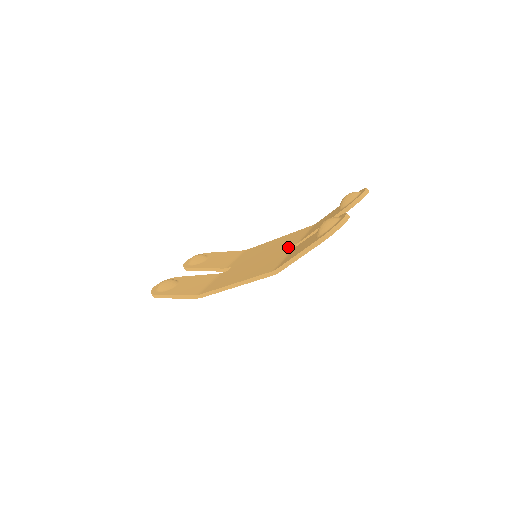
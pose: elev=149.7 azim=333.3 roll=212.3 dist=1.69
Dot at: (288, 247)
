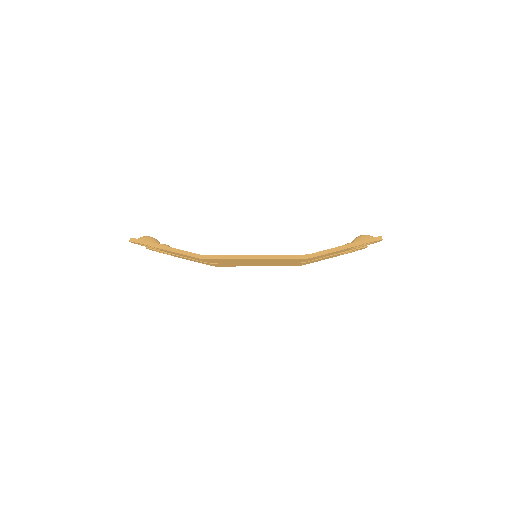
Dot at: occluded
